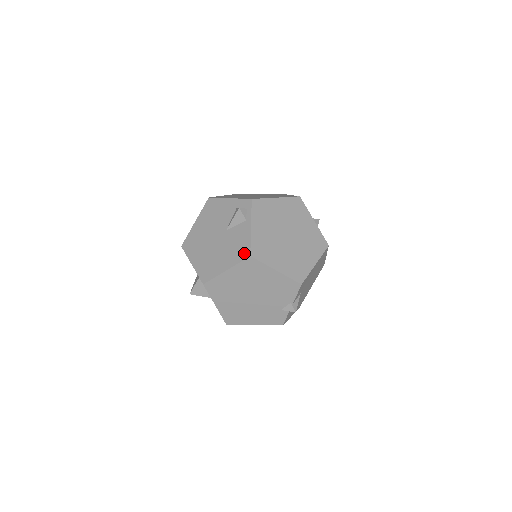
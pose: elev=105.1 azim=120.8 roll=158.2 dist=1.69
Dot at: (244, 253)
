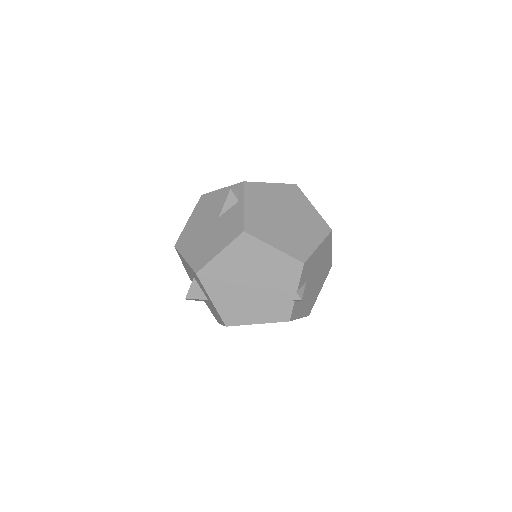
Dot at: (237, 230)
